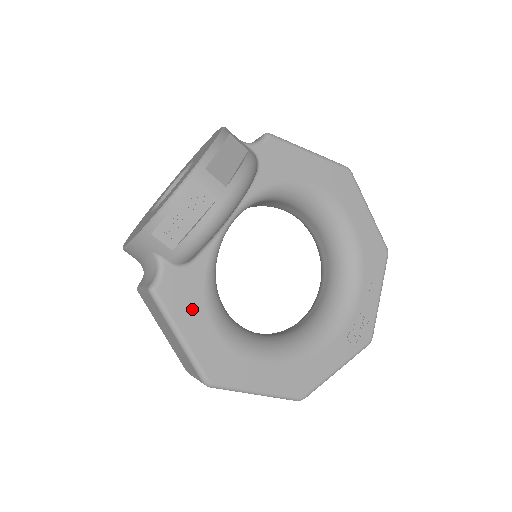
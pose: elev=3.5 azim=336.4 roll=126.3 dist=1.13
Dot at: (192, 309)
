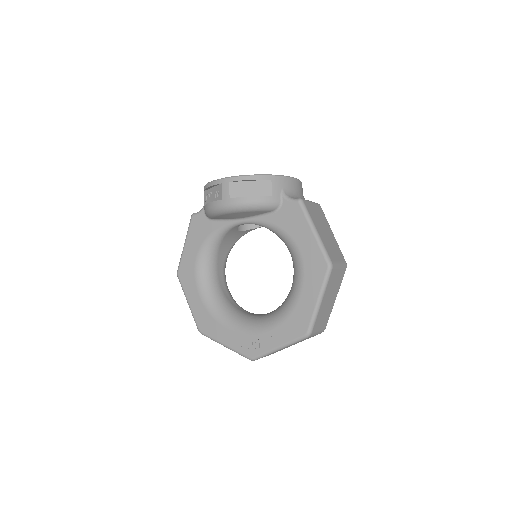
Dot at: (197, 239)
